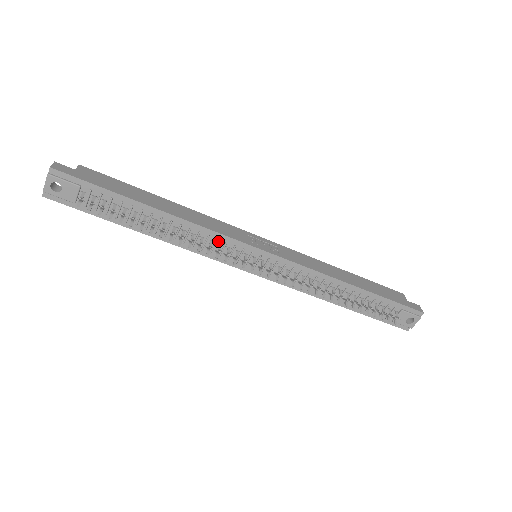
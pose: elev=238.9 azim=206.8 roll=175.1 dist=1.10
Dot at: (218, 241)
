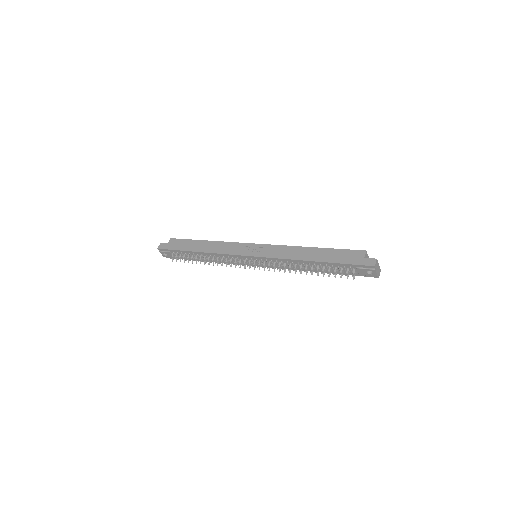
Dot at: (230, 257)
